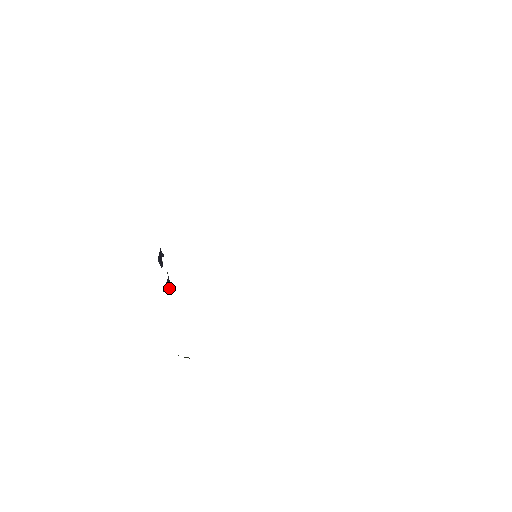
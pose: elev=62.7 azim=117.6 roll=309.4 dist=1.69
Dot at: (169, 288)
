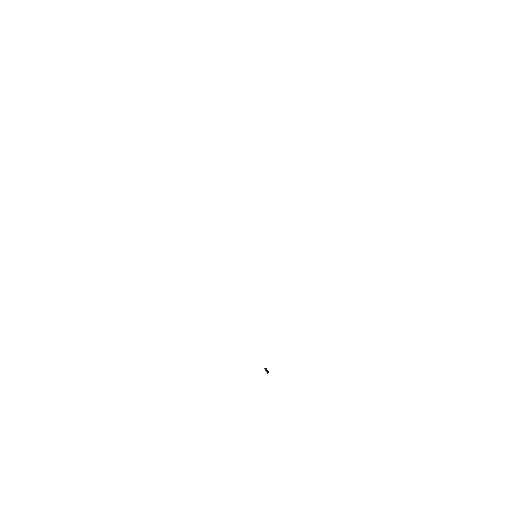
Dot at: occluded
